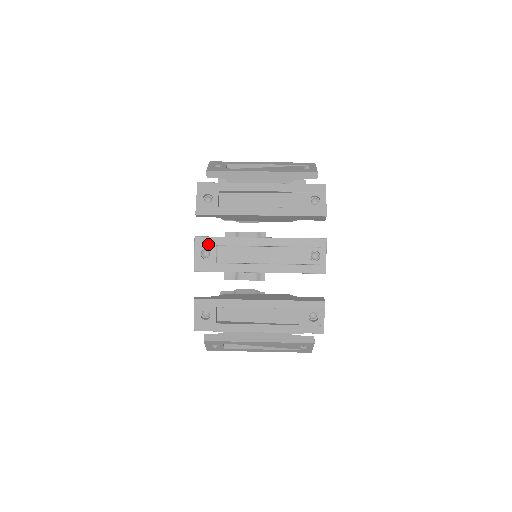
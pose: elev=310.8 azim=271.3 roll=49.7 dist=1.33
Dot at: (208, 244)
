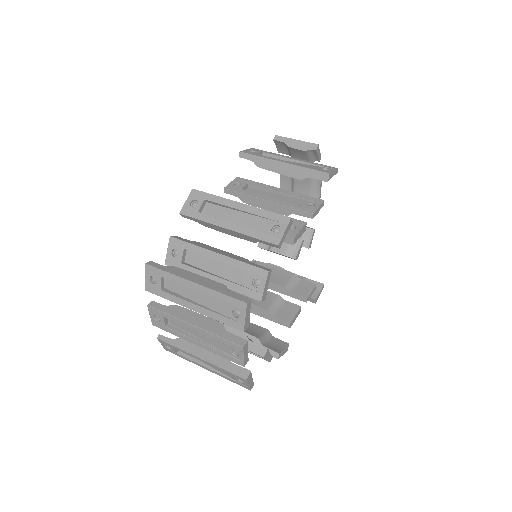
Dot at: (157, 313)
